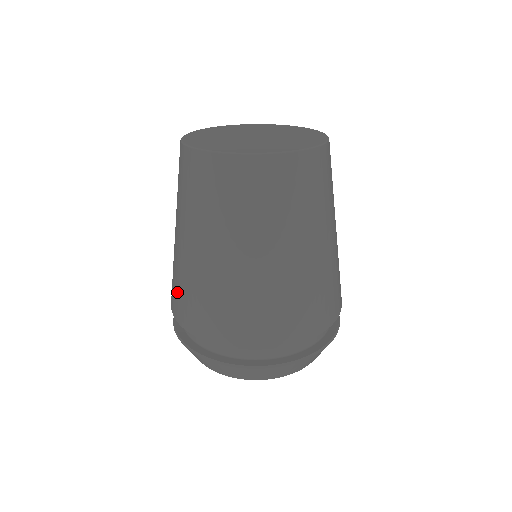
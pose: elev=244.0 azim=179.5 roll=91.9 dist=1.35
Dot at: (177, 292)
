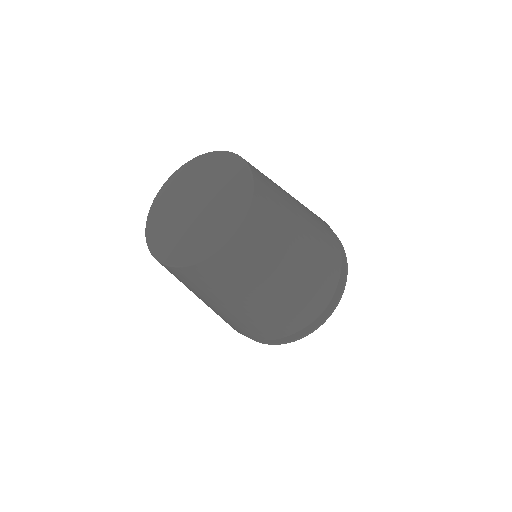
Dot at: (235, 327)
